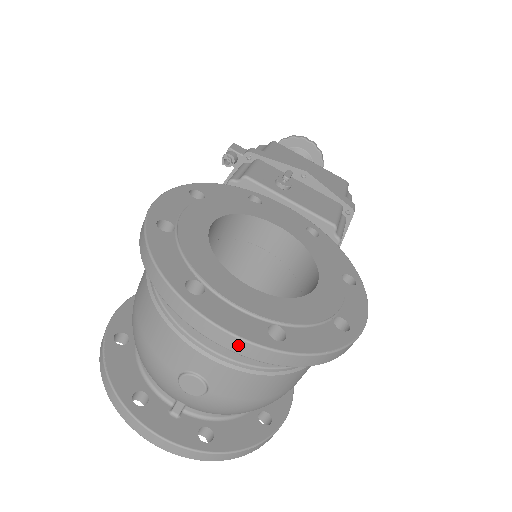
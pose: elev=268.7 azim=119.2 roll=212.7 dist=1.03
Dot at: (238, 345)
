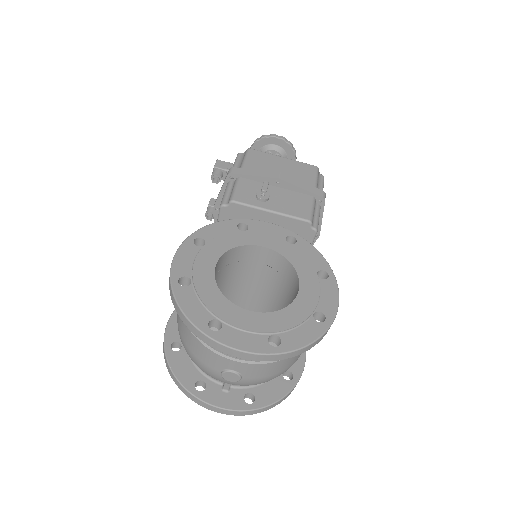
Dot at: (251, 357)
